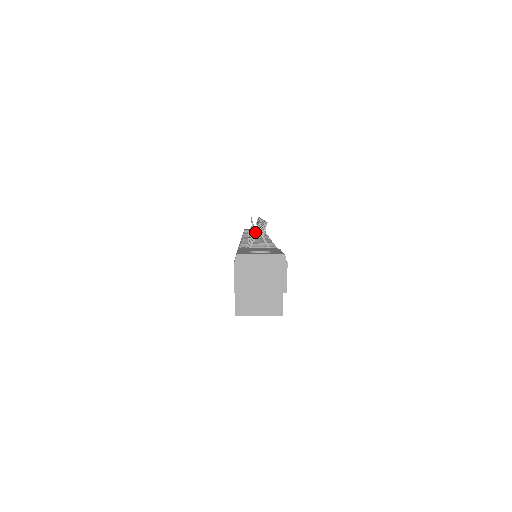
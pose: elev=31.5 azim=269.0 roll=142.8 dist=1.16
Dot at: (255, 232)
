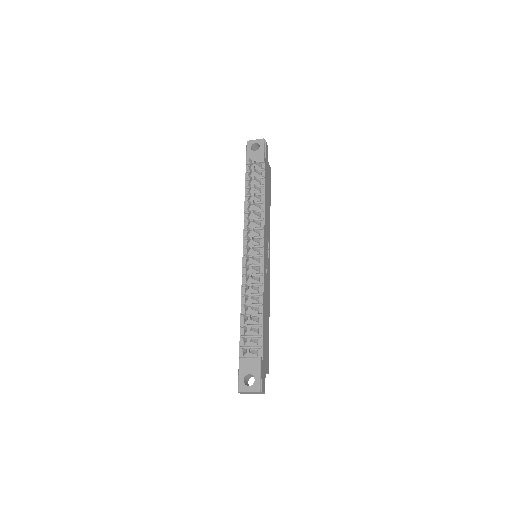
Dot at: (245, 352)
